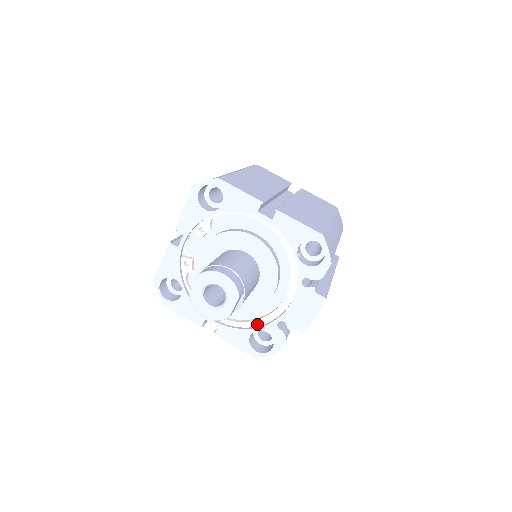
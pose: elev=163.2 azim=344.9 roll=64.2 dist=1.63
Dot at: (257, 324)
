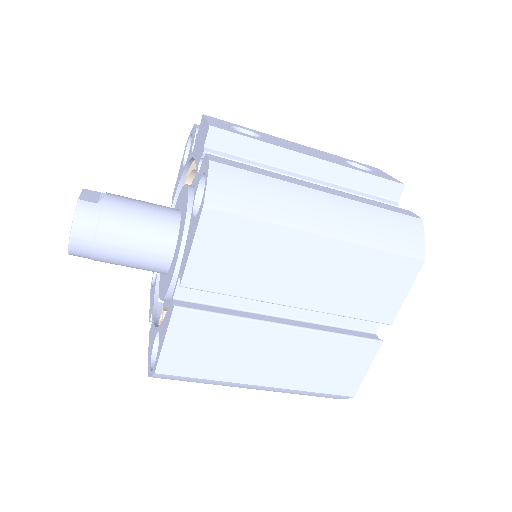
Dot at: occluded
